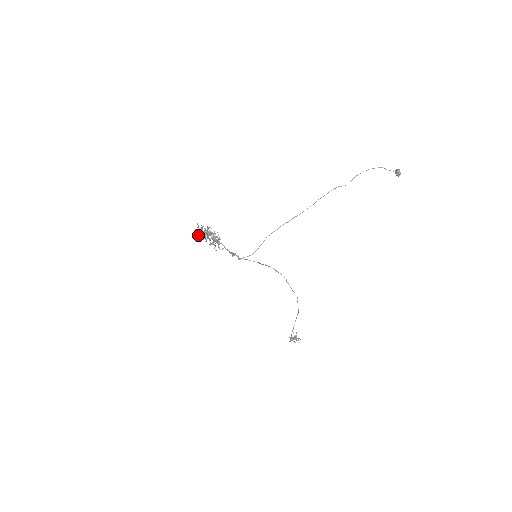
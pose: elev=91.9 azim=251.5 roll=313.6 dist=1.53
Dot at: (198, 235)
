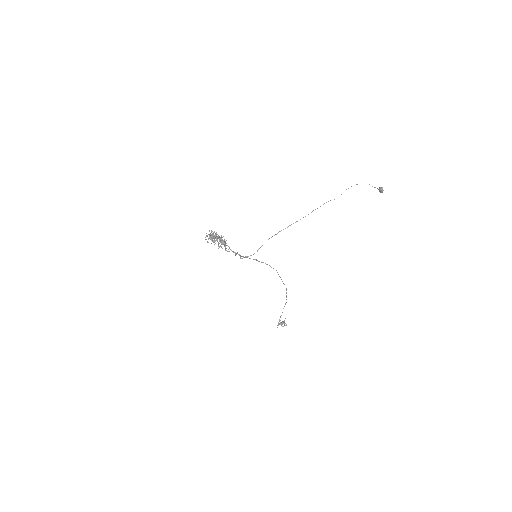
Dot at: occluded
